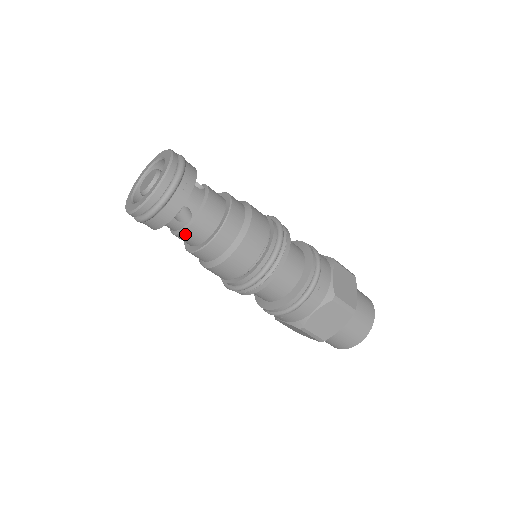
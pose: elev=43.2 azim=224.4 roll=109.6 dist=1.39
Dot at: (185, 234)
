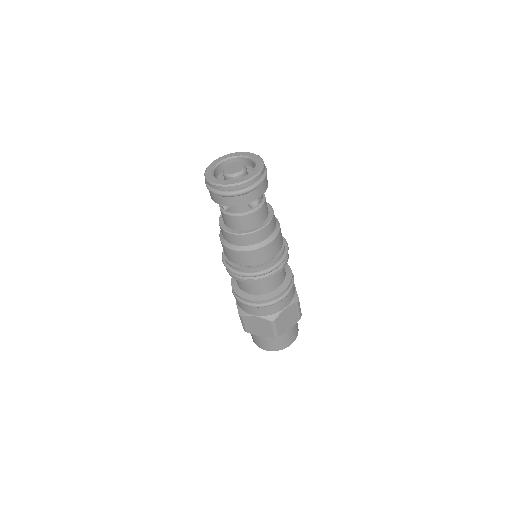
Dot at: (246, 217)
